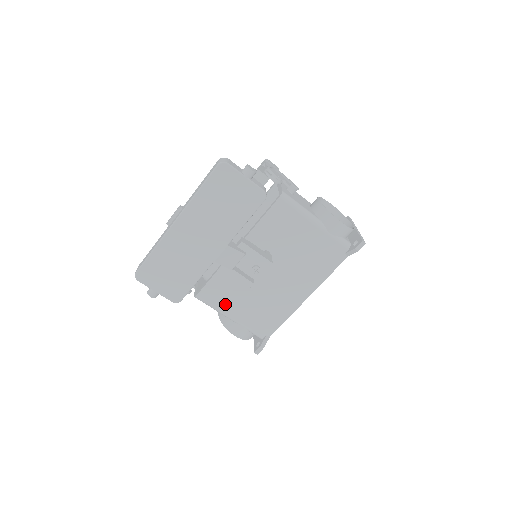
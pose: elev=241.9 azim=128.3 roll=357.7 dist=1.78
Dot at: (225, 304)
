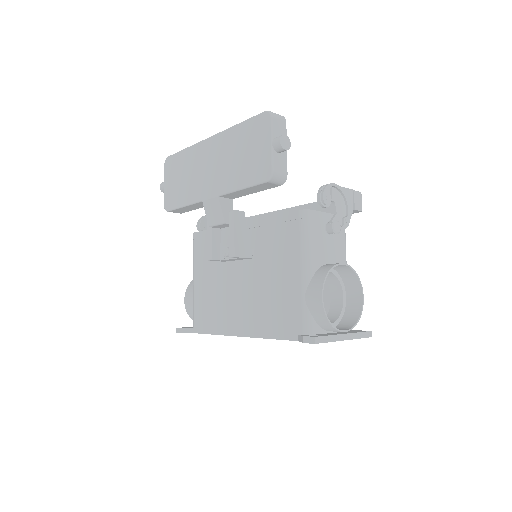
Dot at: (200, 263)
